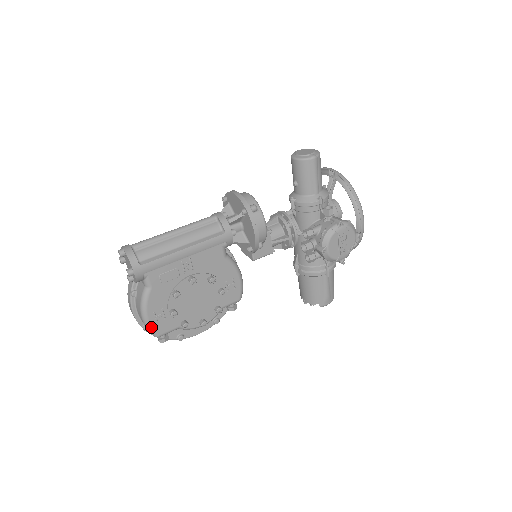
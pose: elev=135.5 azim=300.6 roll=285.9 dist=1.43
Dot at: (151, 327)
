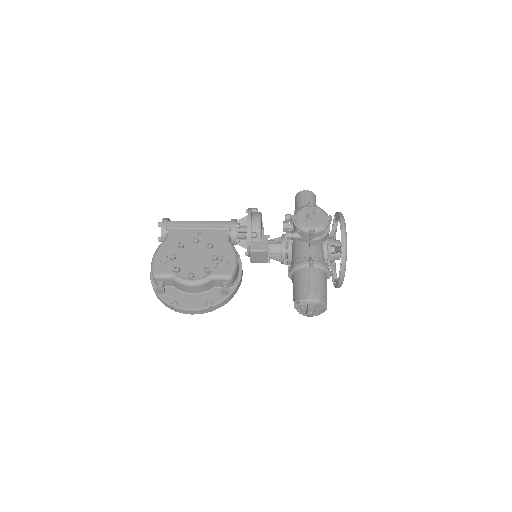
Dot at: (154, 265)
